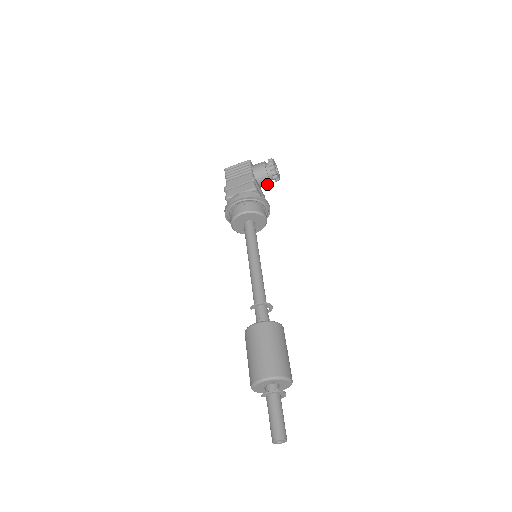
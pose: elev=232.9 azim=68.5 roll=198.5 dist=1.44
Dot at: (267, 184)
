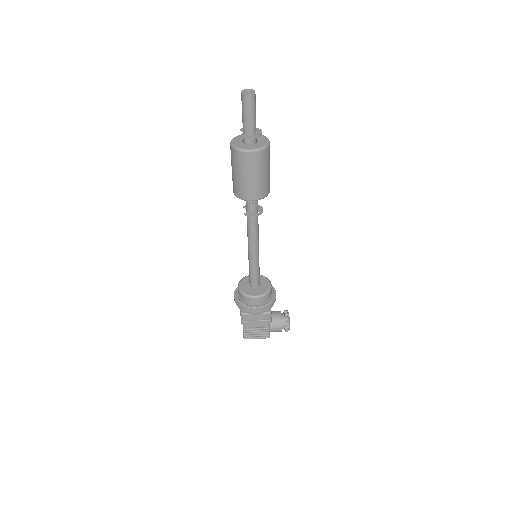
Dot at: (277, 320)
